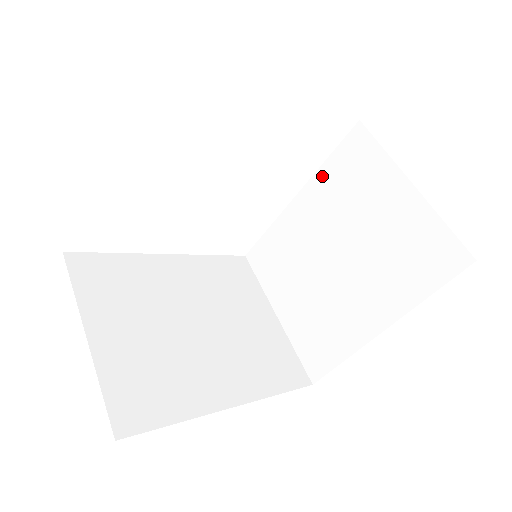
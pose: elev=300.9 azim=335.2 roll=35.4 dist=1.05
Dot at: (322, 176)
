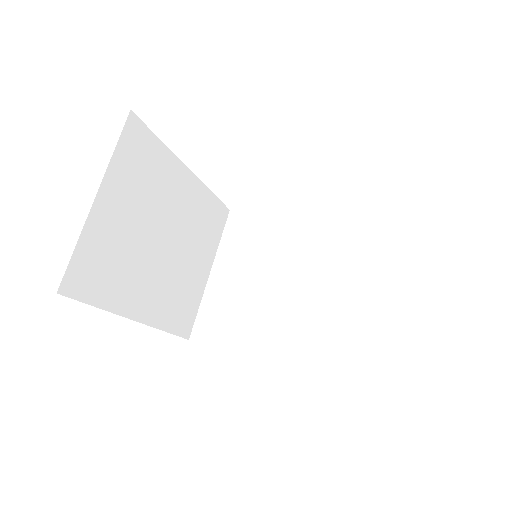
Dot at: occluded
